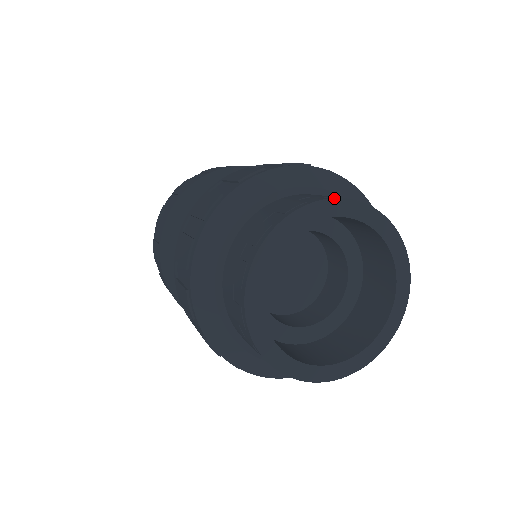
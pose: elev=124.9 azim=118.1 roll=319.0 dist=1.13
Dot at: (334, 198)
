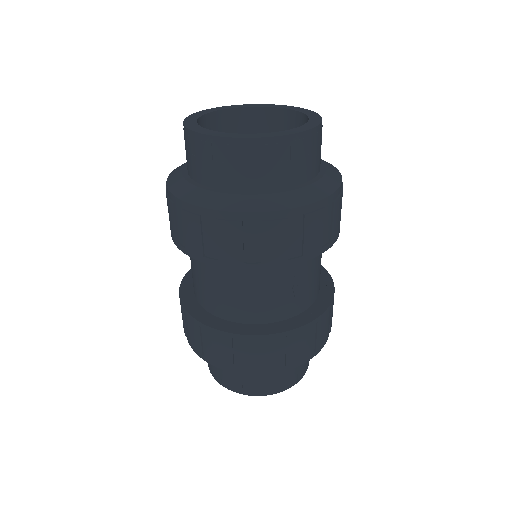
Dot at: (238, 105)
